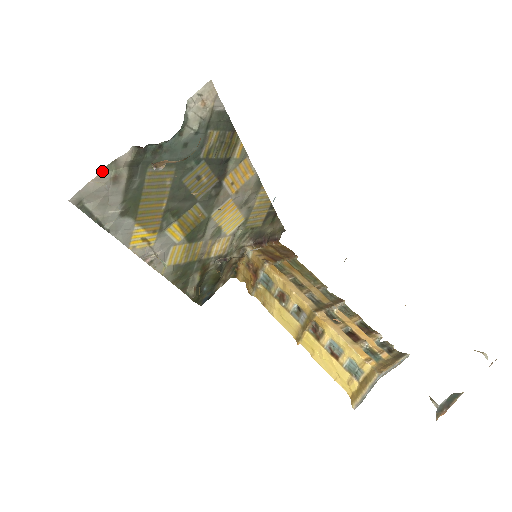
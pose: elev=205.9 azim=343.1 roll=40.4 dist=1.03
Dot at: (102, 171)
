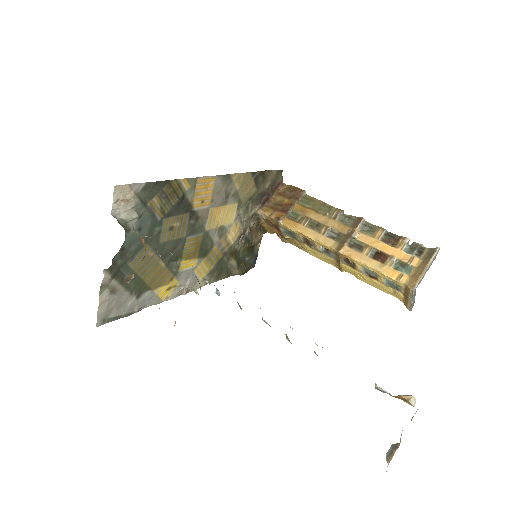
Dot at: (99, 297)
